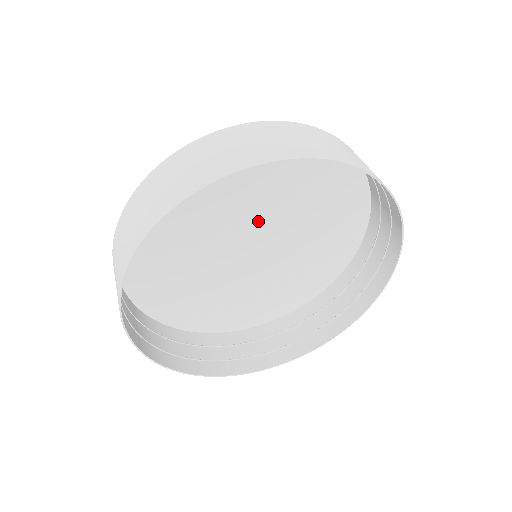
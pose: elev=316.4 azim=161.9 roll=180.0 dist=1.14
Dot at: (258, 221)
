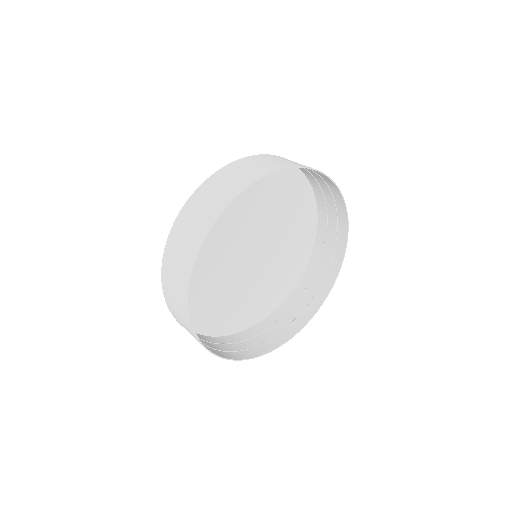
Dot at: (248, 232)
